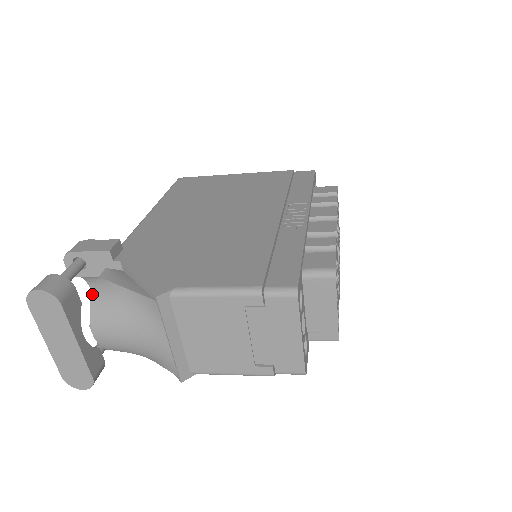
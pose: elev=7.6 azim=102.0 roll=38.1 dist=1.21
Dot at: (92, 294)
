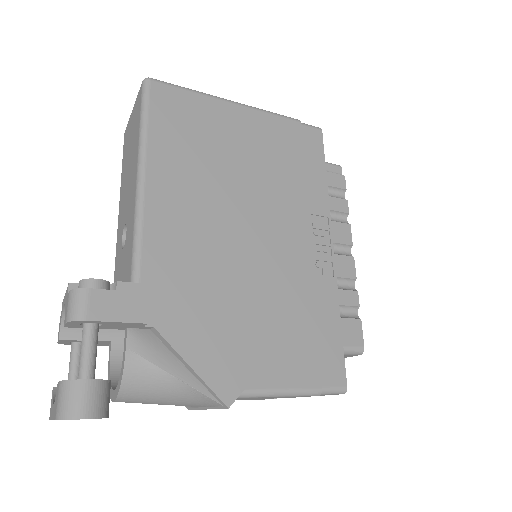
Dot at: (123, 375)
